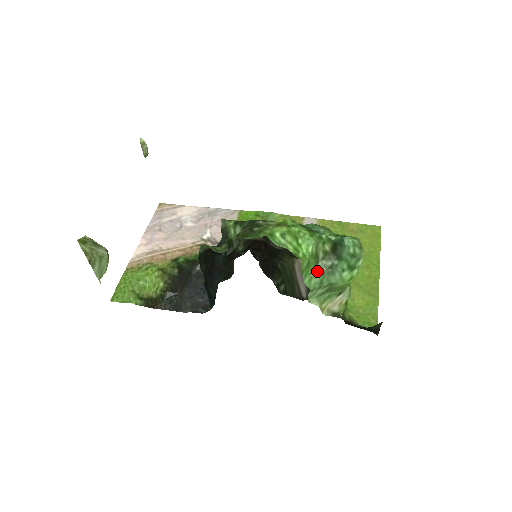
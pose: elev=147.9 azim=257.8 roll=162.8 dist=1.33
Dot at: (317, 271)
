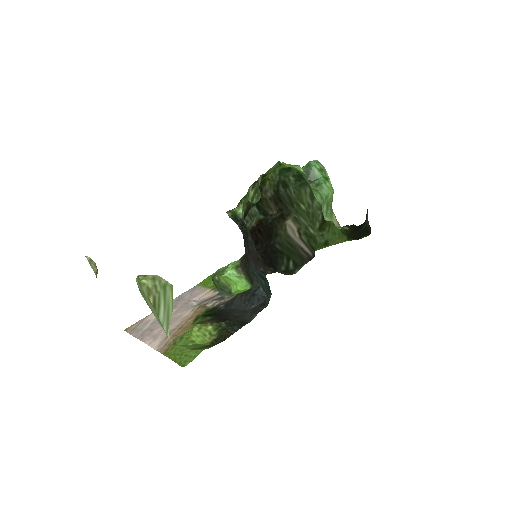
Dot at: (314, 190)
